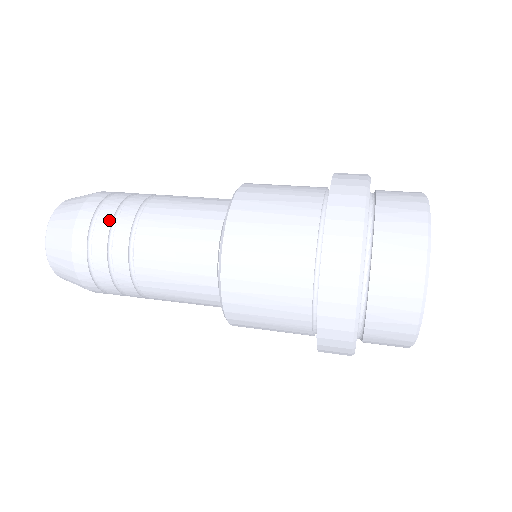
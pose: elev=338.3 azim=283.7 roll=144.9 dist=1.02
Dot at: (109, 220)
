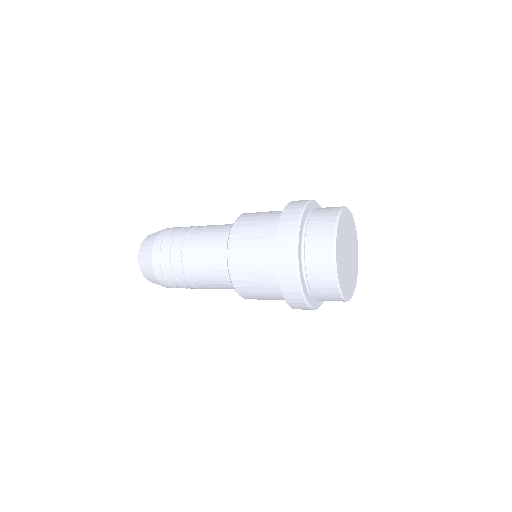
Dot at: (180, 228)
